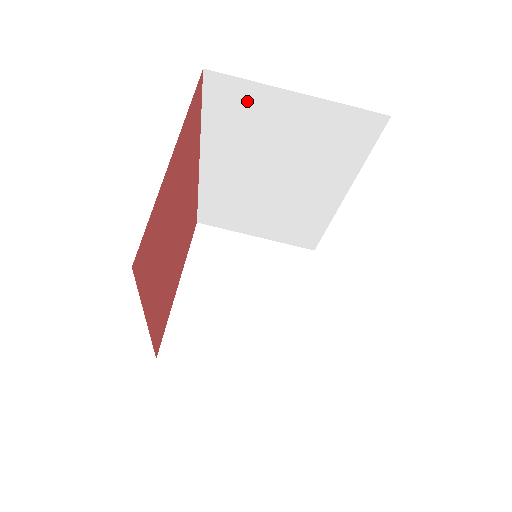
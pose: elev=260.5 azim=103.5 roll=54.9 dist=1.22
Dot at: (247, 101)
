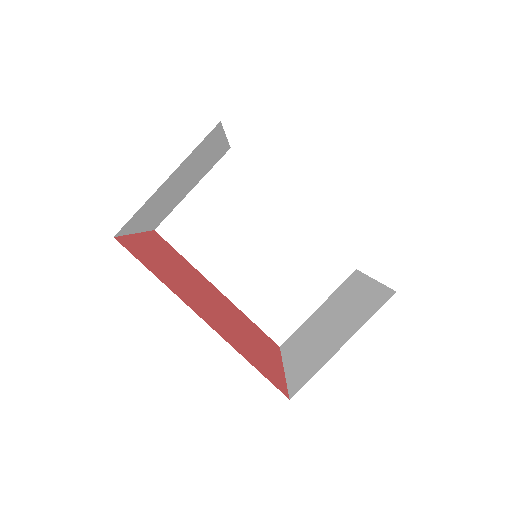
Dot at: (185, 221)
